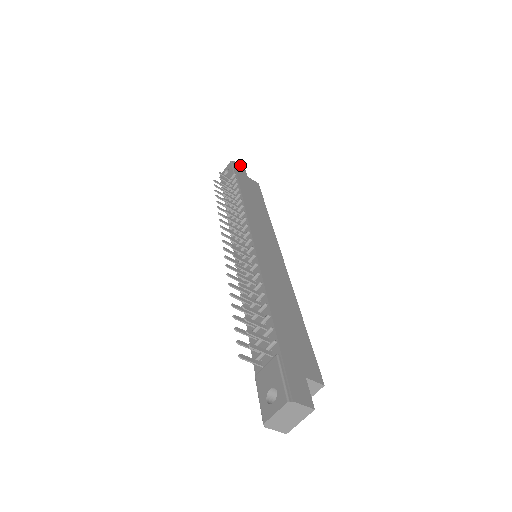
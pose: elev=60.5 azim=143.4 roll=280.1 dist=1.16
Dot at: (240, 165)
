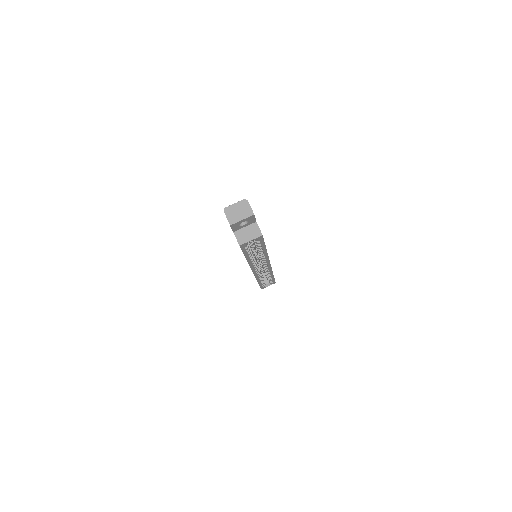
Dot at: occluded
